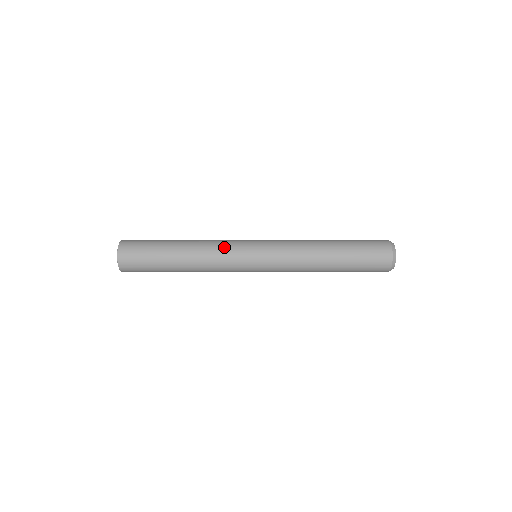
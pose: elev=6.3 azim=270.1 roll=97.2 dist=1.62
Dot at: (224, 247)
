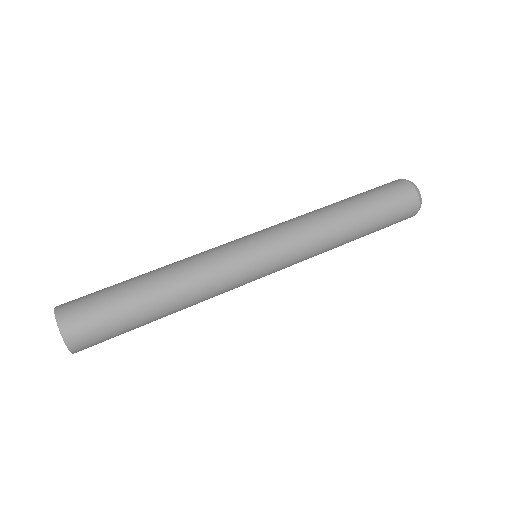
Dot at: occluded
